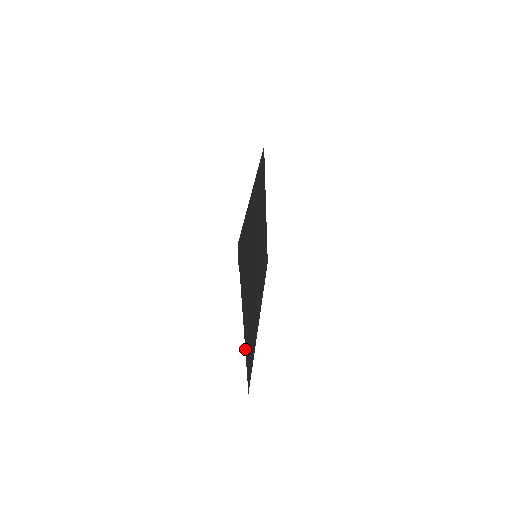
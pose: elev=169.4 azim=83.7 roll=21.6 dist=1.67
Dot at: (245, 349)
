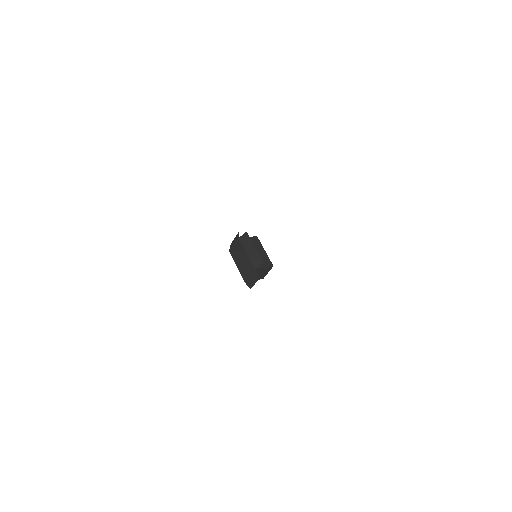
Dot at: occluded
